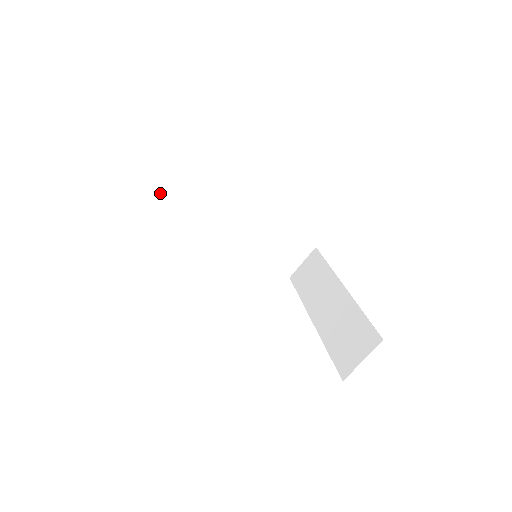
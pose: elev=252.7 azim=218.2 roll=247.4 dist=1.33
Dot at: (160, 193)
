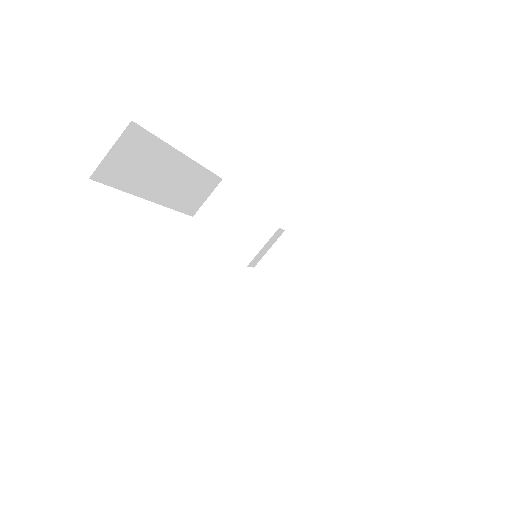
Dot at: (201, 218)
